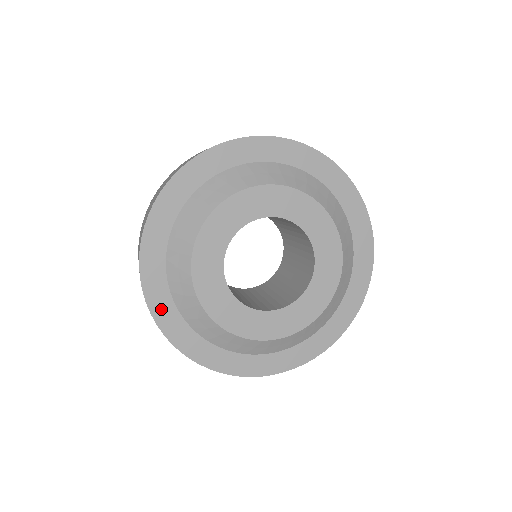
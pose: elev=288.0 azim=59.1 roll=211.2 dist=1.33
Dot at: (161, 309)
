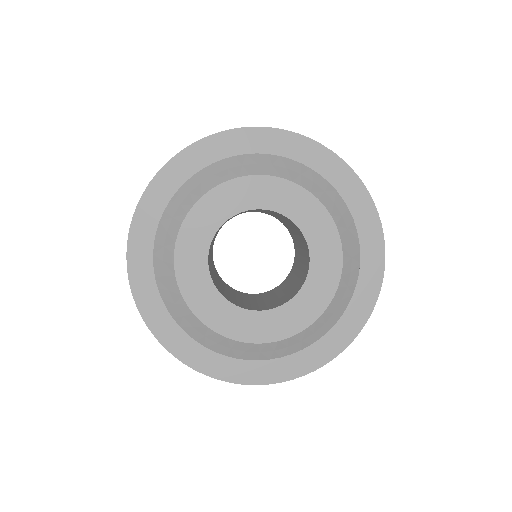
Dot at: (139, 269)
